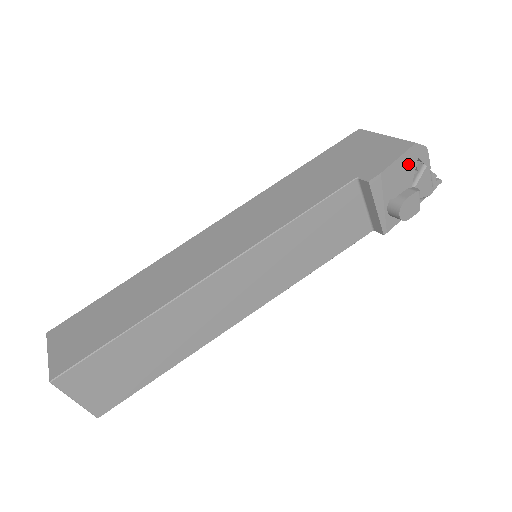
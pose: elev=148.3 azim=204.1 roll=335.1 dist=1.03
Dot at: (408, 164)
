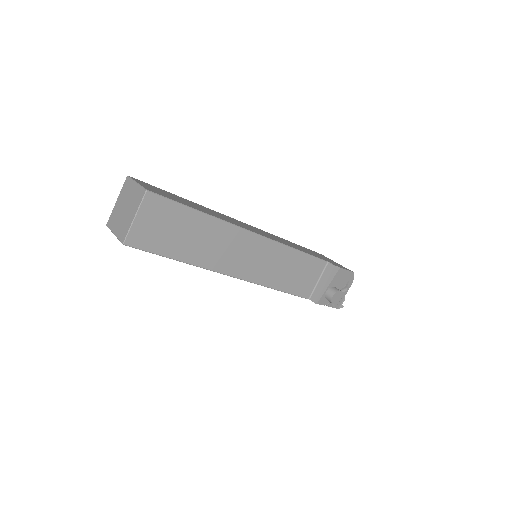
Dot at: (346, 279)
